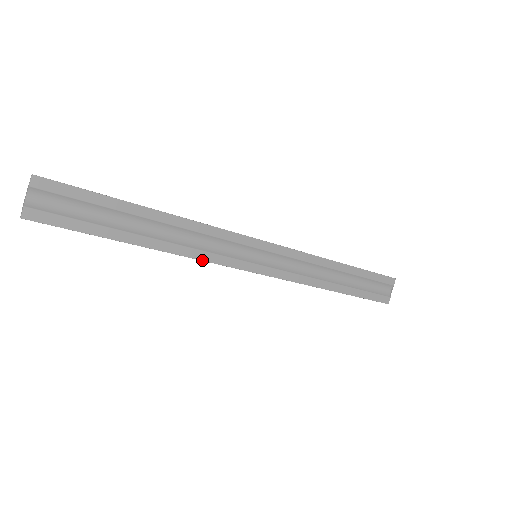
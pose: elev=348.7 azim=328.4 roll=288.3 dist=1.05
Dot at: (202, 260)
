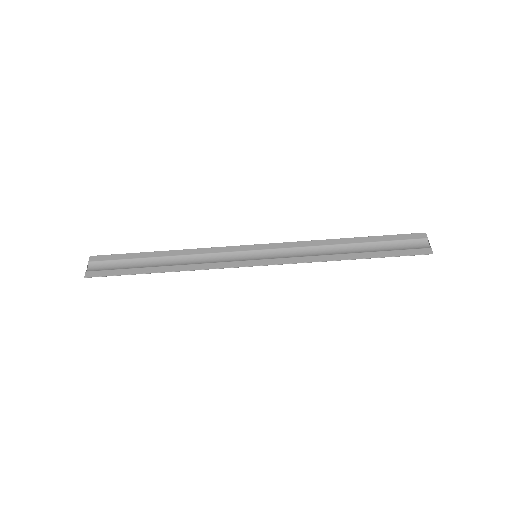
Dot at: occluded
